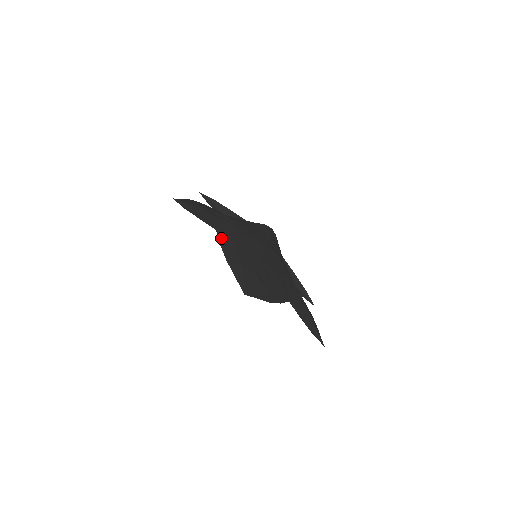
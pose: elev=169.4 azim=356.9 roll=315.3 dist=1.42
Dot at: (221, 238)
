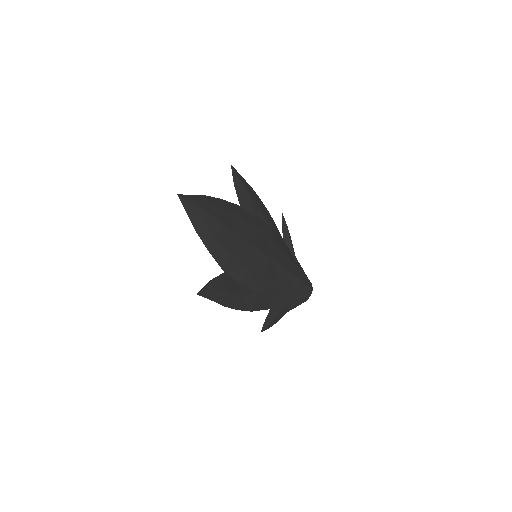
Dot at: (231, 204)
